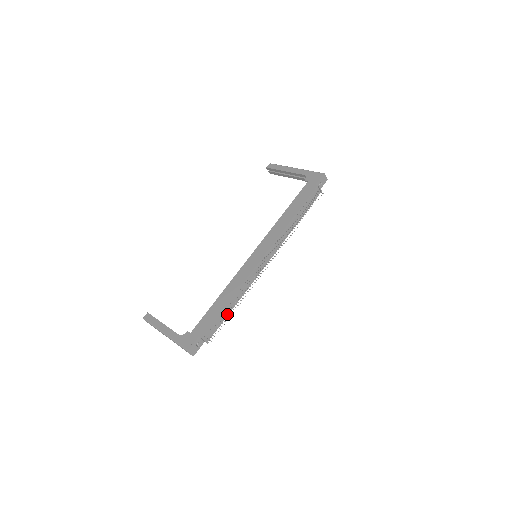
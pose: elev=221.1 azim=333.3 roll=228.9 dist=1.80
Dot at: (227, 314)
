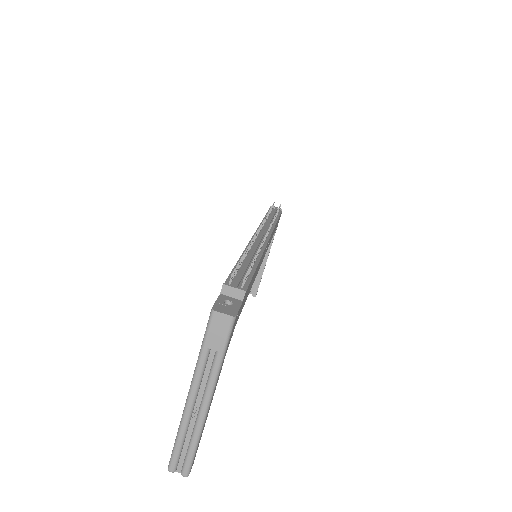
Dot at: (252, 270)
